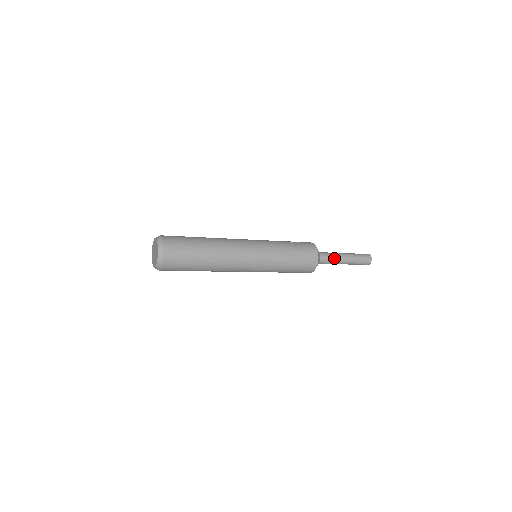
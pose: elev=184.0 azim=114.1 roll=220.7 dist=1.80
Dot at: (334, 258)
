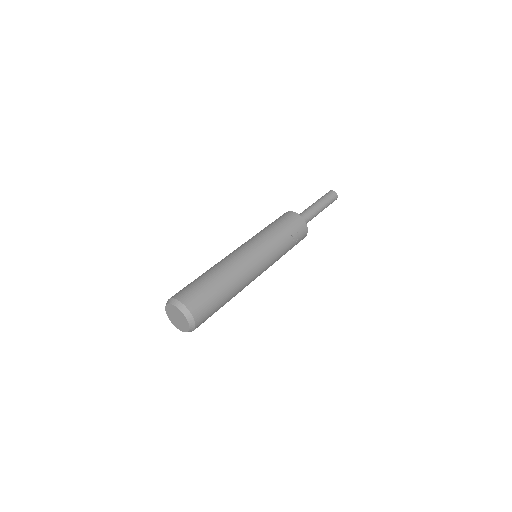
Dot at: occluded
